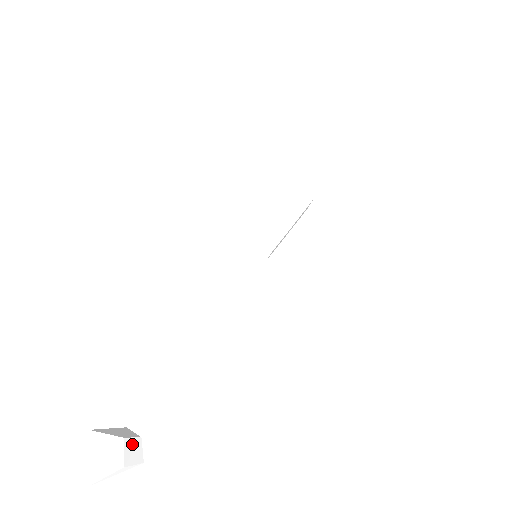
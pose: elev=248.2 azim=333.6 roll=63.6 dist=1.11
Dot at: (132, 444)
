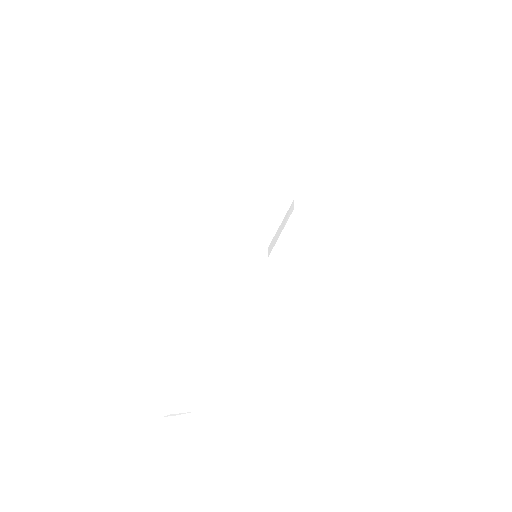
Dot at: (187, 384)
